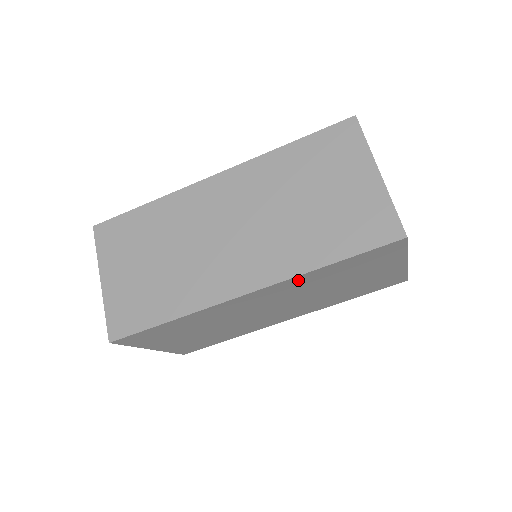
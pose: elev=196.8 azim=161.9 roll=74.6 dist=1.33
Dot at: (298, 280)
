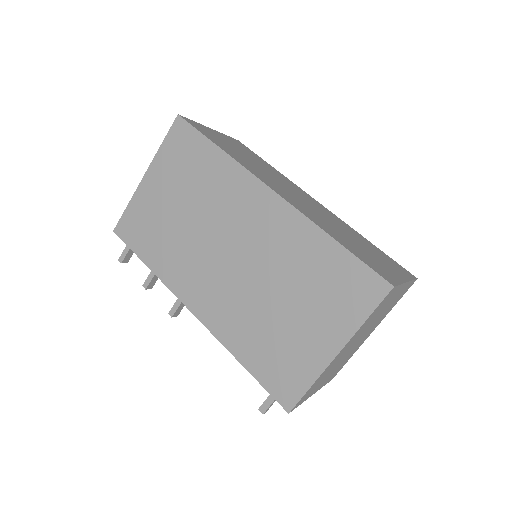
Dot at: (300, 229)
